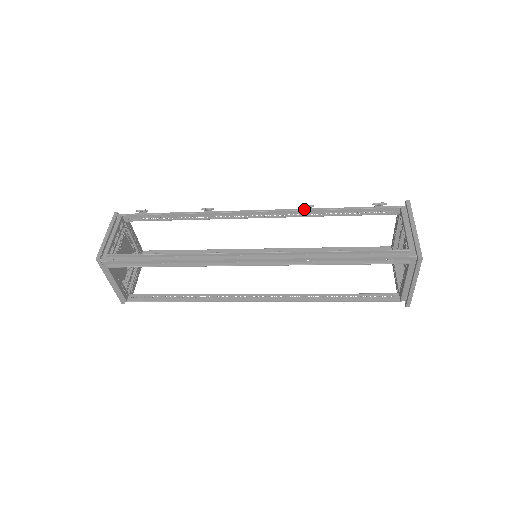
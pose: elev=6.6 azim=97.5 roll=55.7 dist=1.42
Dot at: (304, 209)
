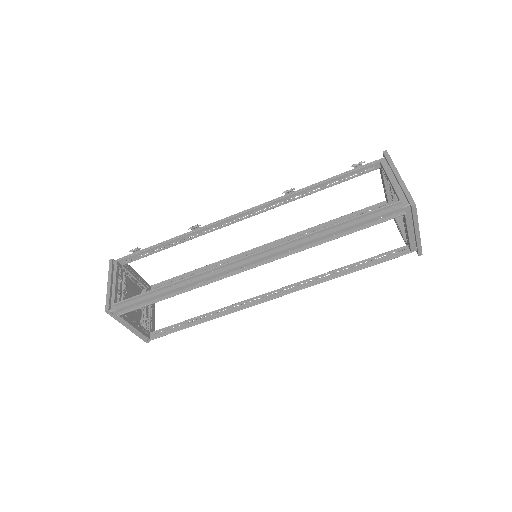
Dot at: (286, 195)
